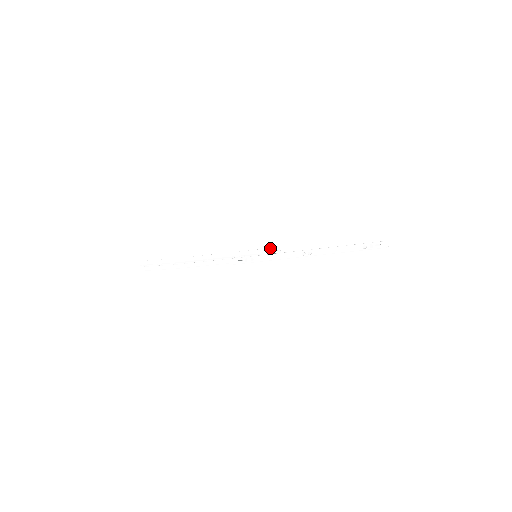
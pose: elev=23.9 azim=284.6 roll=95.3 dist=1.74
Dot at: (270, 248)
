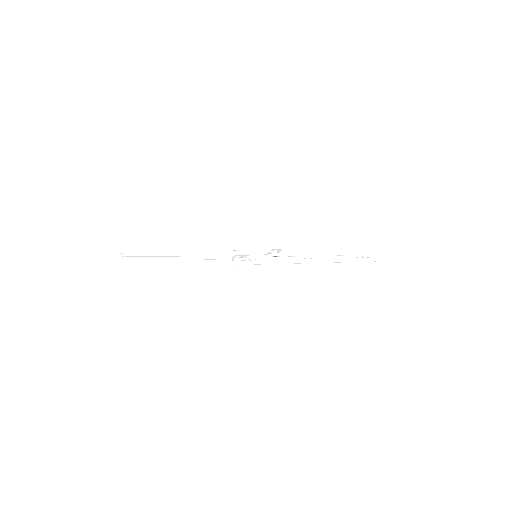
Dot at: (272, 250)
